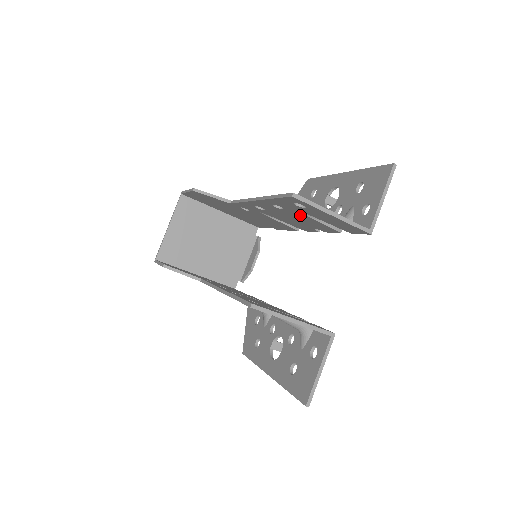
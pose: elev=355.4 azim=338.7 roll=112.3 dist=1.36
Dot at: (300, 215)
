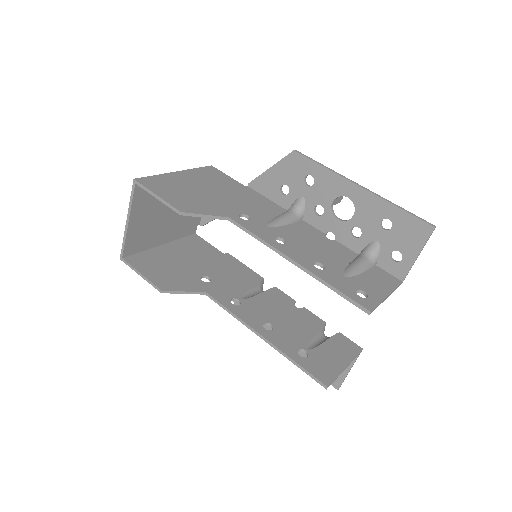
Dot at: (336, 267)
